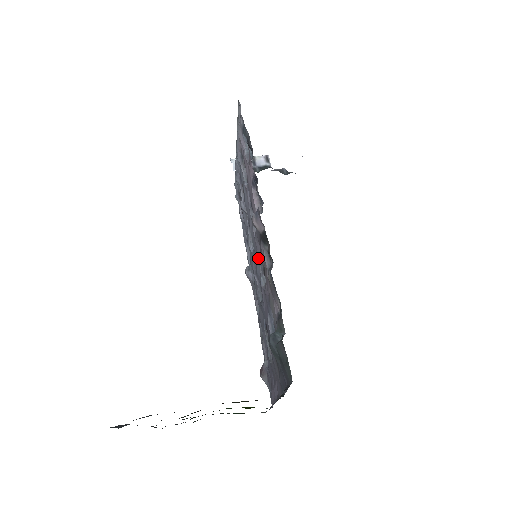
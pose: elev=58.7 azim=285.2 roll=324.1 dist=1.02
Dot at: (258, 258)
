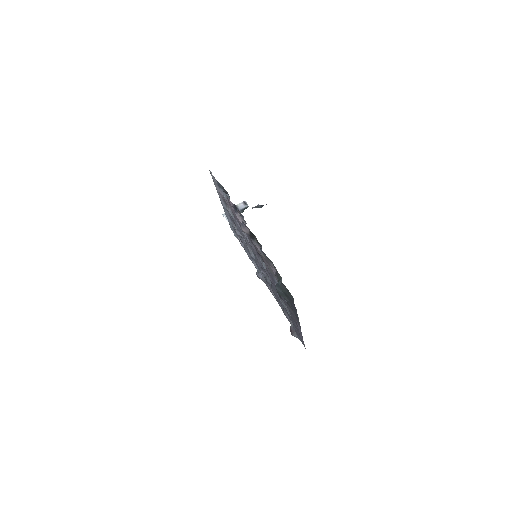
Dot at: (257, 255)
